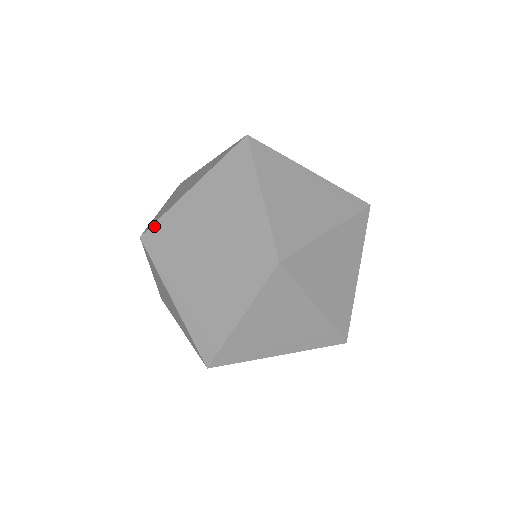
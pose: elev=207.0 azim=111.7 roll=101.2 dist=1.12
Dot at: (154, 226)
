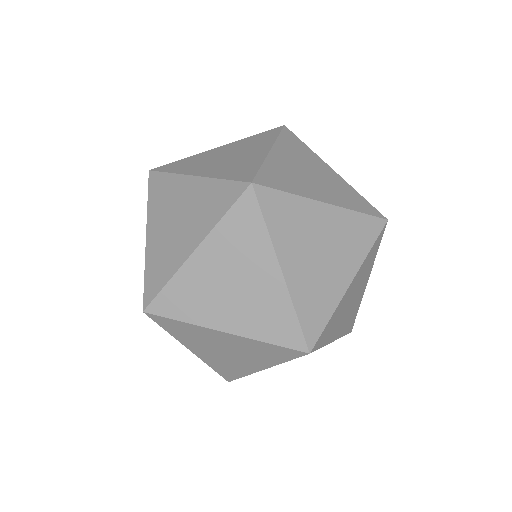
Dot at: occluded
